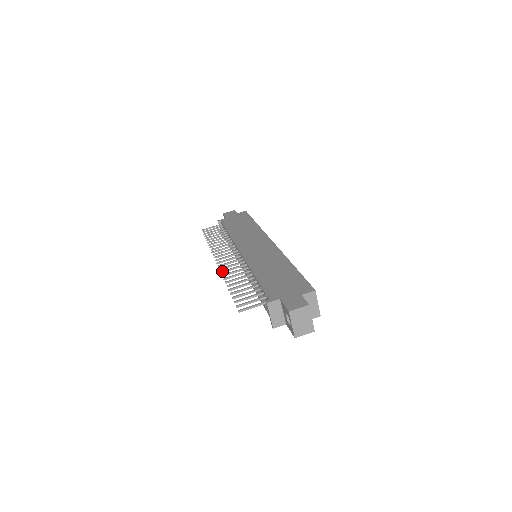
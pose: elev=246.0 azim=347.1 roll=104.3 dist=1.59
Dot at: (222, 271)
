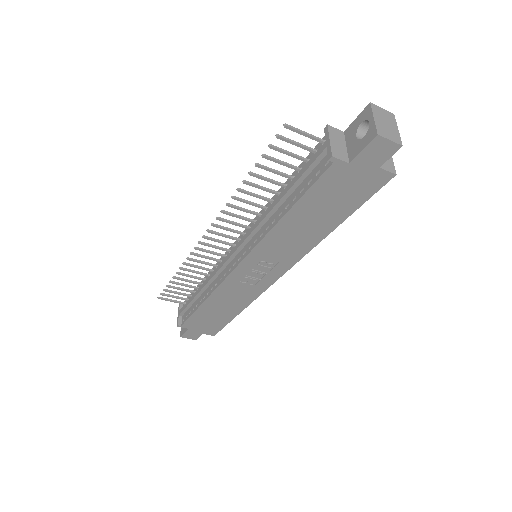
Dot at: (223, 210)
